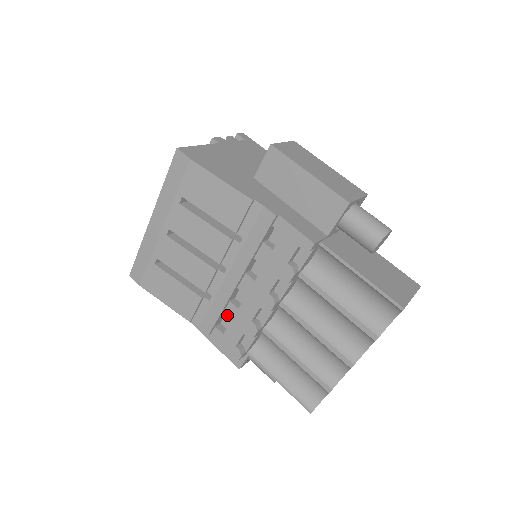
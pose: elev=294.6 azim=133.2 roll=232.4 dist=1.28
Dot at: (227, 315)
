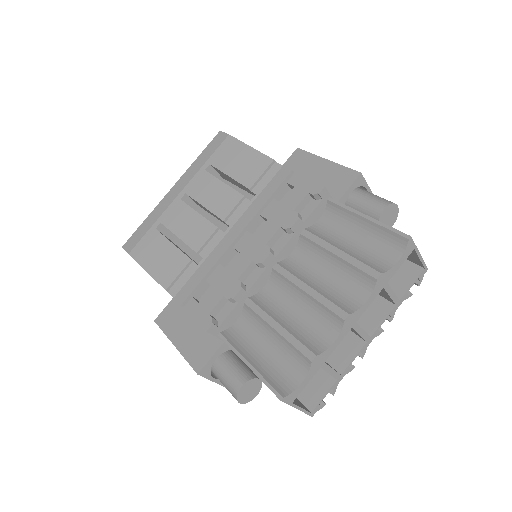
Dot at: (211, 280)
